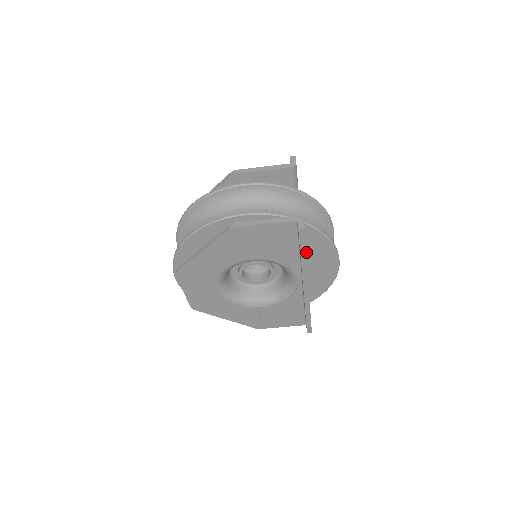
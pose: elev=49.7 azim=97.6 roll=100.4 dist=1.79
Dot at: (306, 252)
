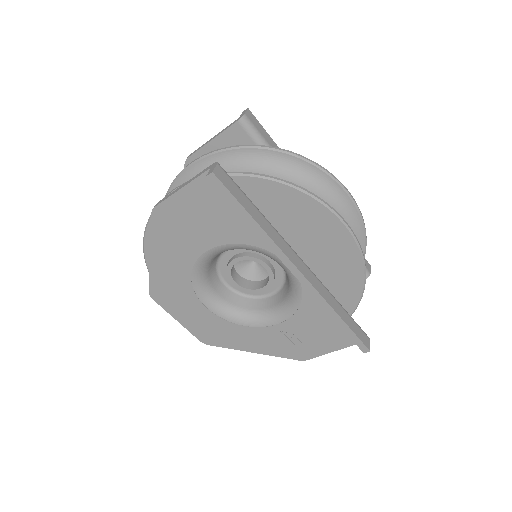
Dot at: (286, 222)
